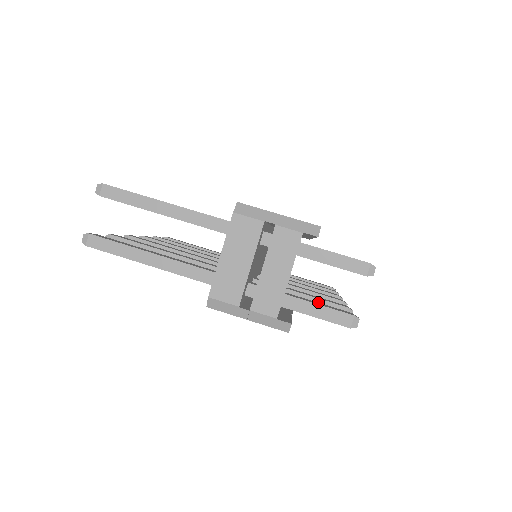
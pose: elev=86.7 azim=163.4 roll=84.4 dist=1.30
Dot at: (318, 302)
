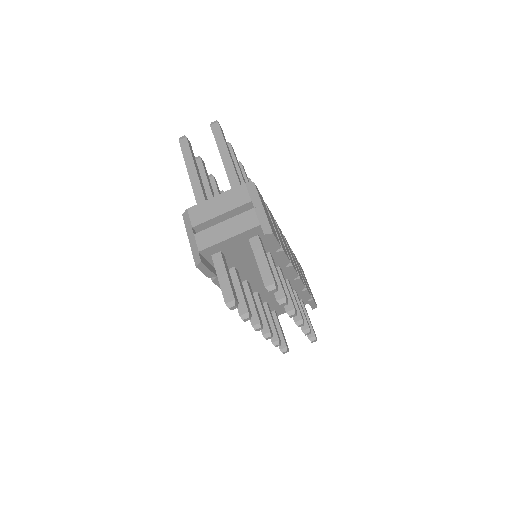
Dot at: (239, 291)
